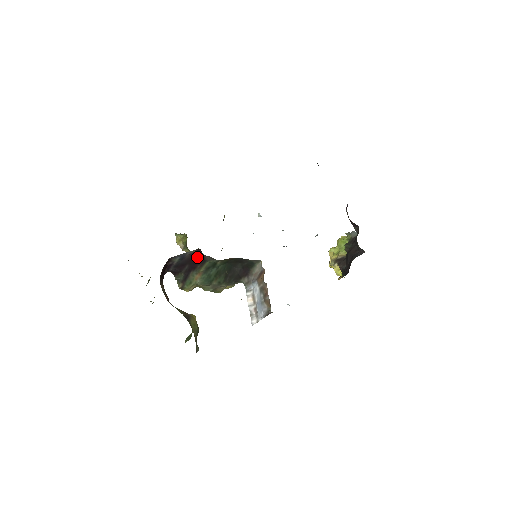
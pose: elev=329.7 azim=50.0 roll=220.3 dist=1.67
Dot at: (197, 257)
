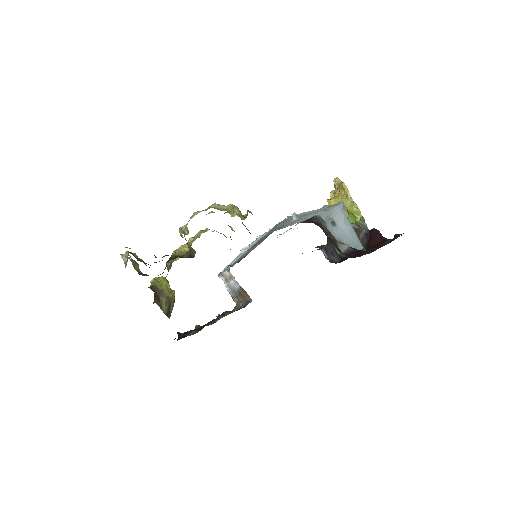
Dot at: occluded
